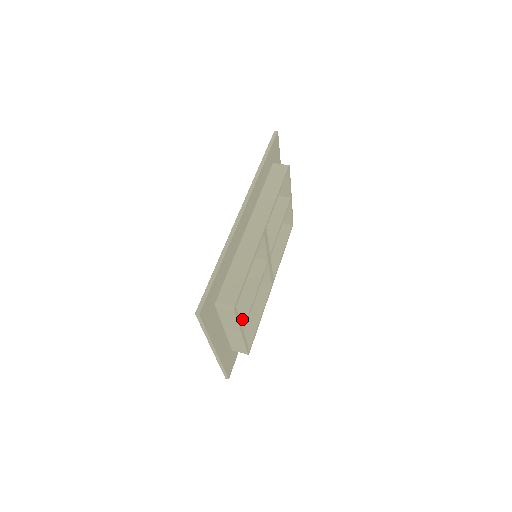
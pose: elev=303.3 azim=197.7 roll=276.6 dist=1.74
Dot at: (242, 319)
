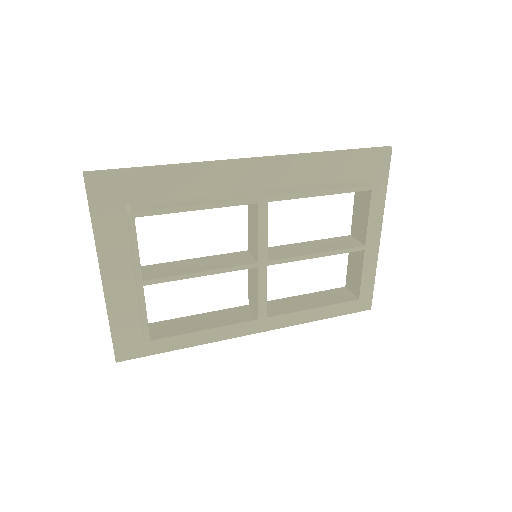
Dot at: (158, 275)
